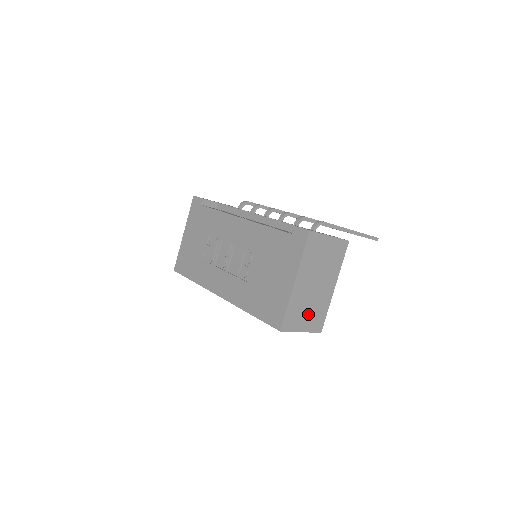
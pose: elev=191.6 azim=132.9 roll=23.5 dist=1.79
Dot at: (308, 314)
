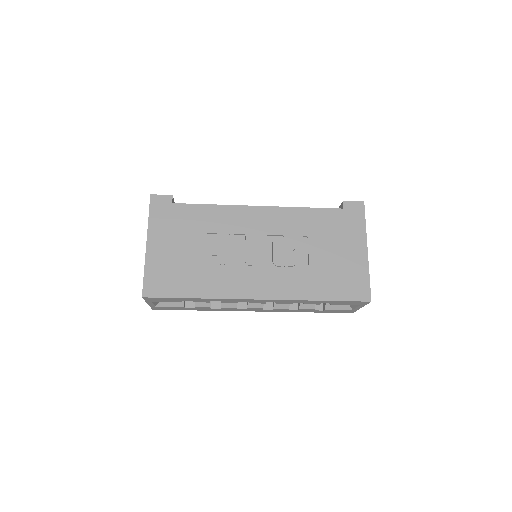
Dot at: occluded
